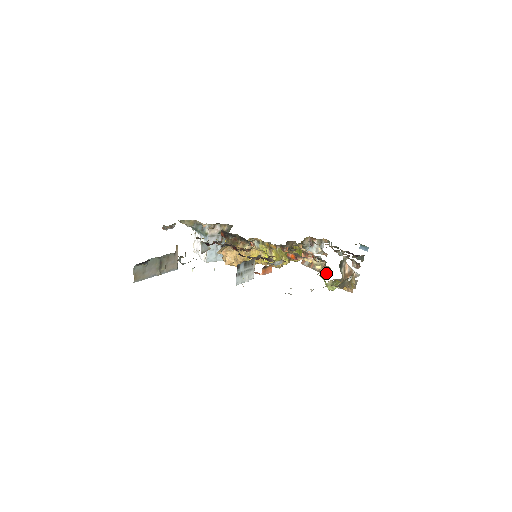
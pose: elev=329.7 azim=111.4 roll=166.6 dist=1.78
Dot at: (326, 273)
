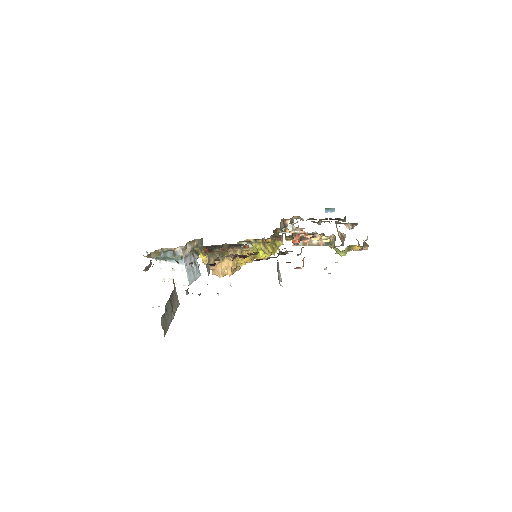
Dot at: (327, 244)
